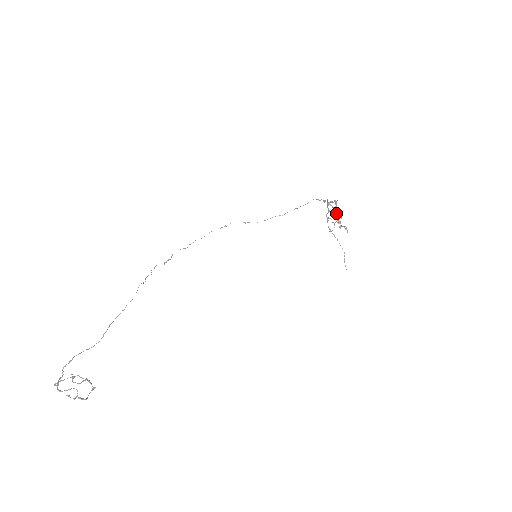
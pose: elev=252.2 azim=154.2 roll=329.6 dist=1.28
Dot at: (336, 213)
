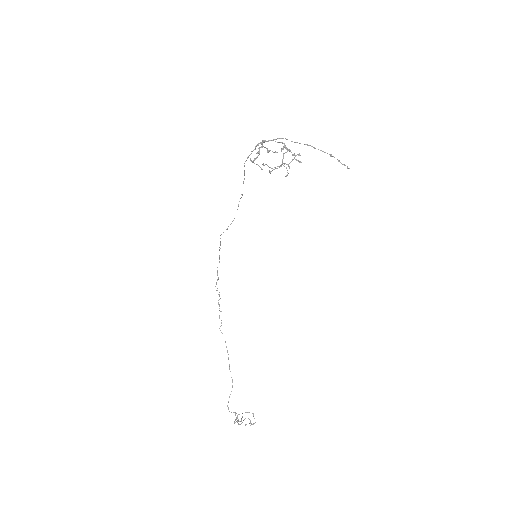
Dot at: (274, 152)
